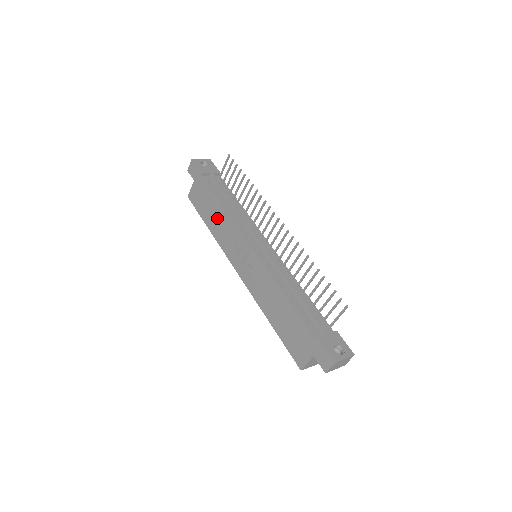
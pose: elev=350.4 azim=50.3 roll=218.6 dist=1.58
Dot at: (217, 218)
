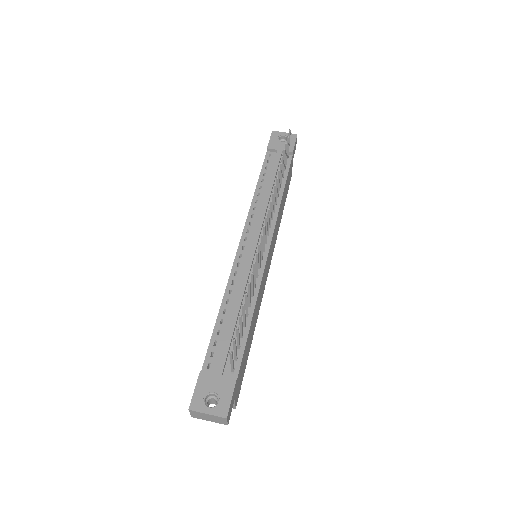
Dot at: occluded
